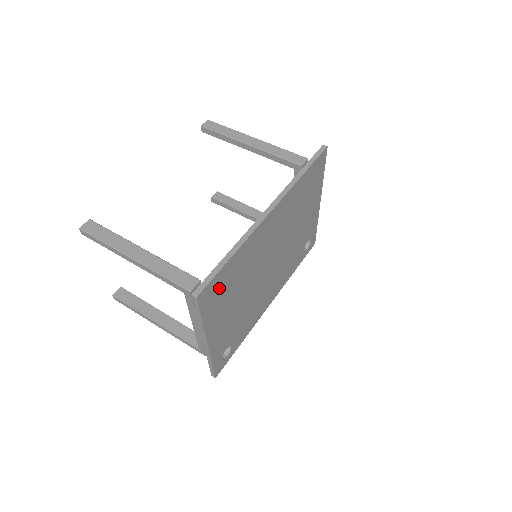
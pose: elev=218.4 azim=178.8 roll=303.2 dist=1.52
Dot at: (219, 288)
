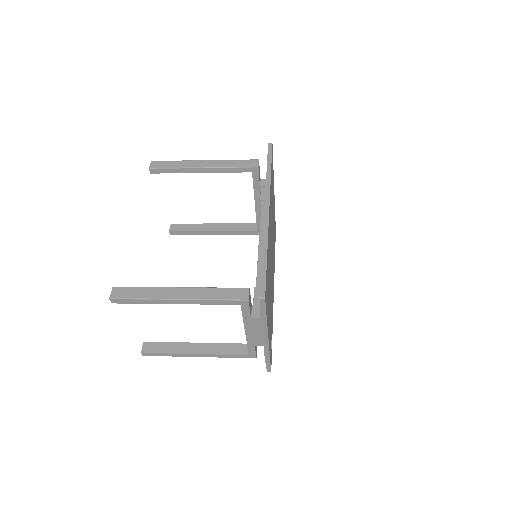
Dot at: (267, 287)
